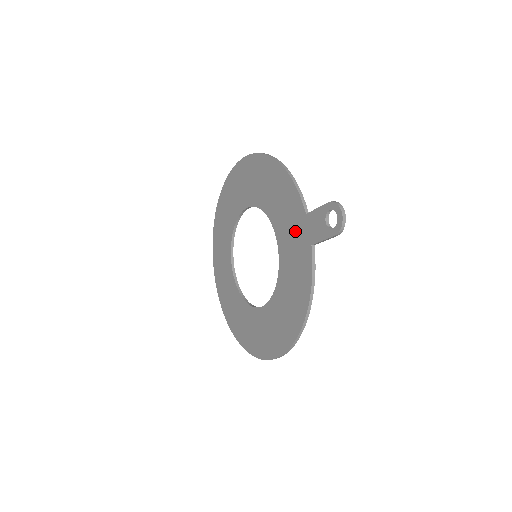
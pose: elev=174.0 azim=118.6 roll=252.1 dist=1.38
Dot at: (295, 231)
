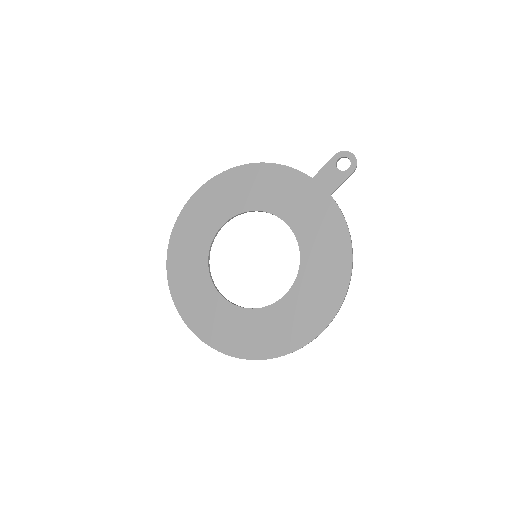
Dot at: (305, 198)
